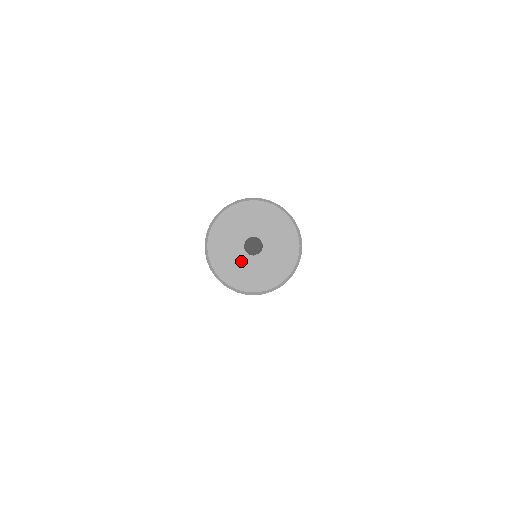
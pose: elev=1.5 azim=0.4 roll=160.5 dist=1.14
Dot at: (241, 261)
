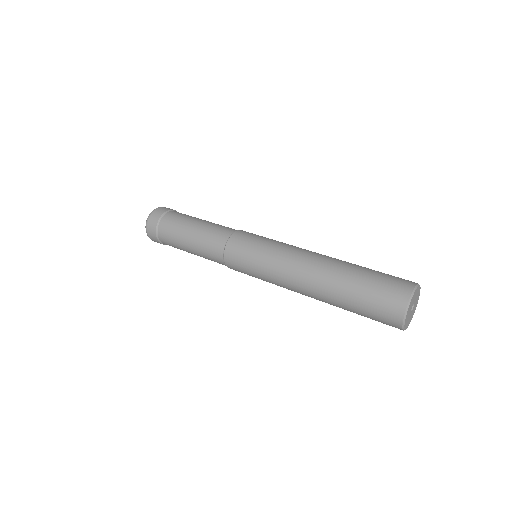
Dot at: (410, 313)
